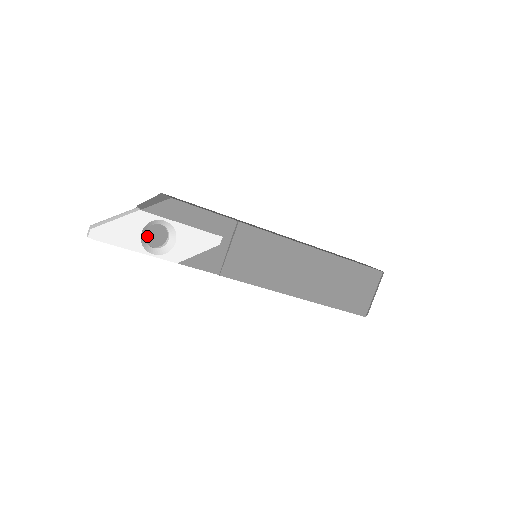
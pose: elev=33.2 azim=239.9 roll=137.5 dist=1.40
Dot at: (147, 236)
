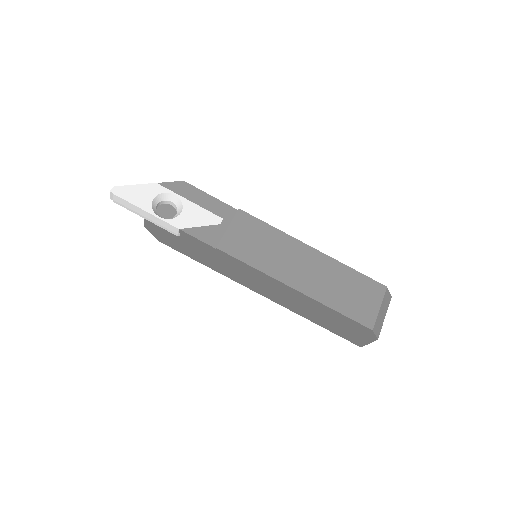
Dot at: (159, 212)
